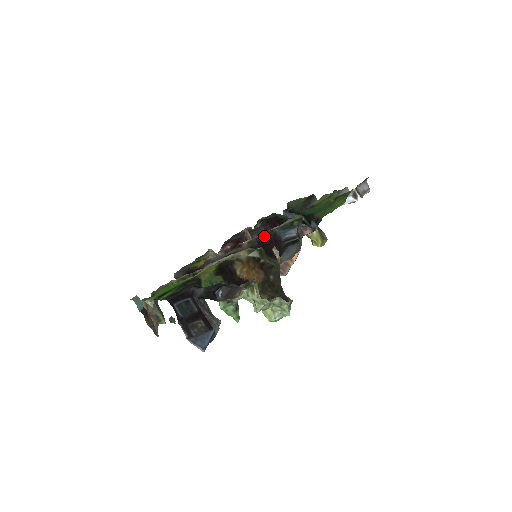
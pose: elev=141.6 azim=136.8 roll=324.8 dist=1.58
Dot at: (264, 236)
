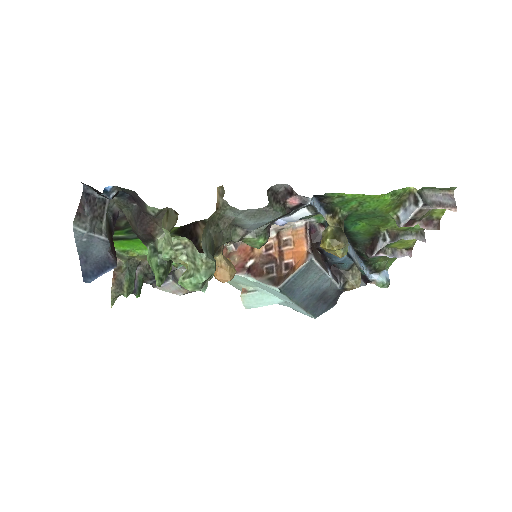
Dot at: occluded
